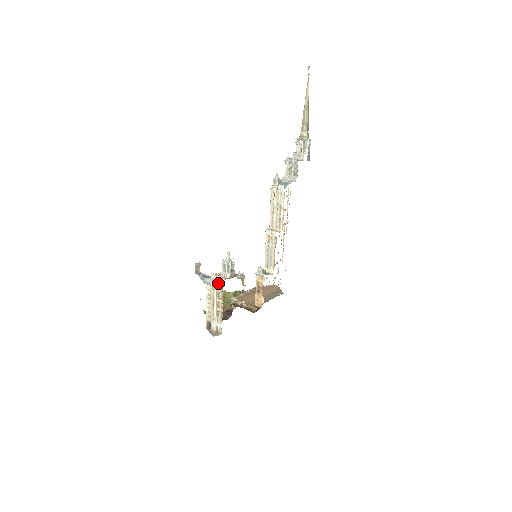
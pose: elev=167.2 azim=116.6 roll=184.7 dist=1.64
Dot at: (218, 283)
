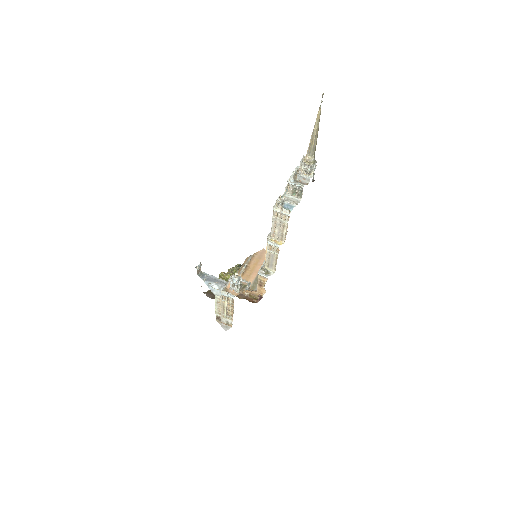
Dot at: (228, 297)
